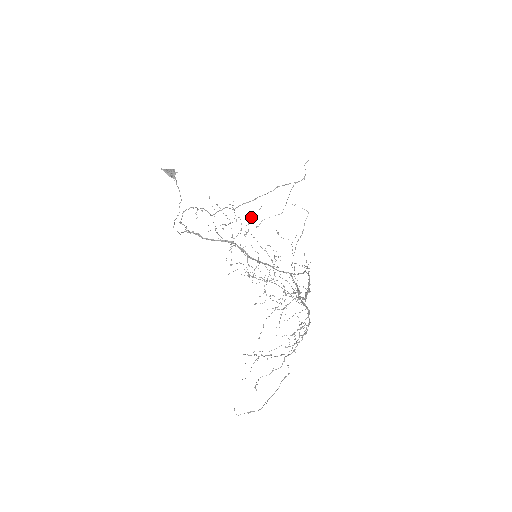
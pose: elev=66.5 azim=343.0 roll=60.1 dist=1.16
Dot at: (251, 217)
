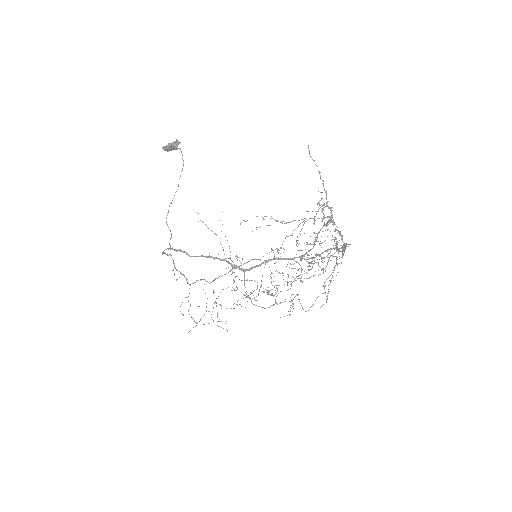
Dot at: (237, 256)
